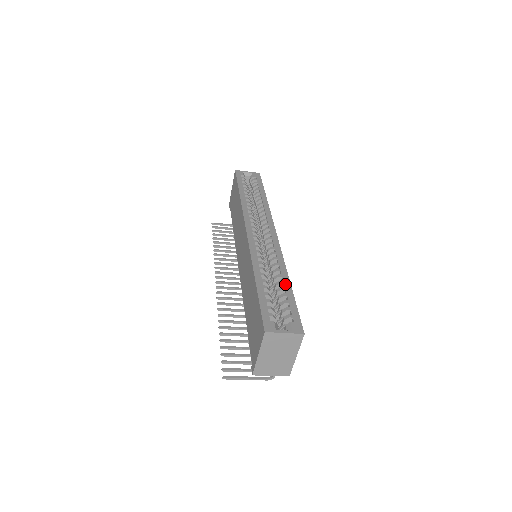
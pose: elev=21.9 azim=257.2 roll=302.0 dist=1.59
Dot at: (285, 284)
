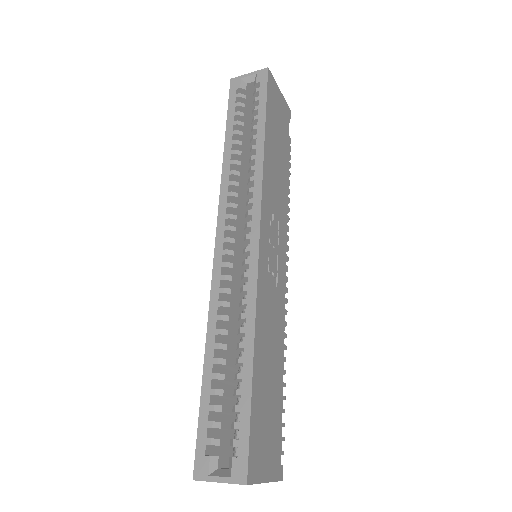
Dot at: (244, 366)
